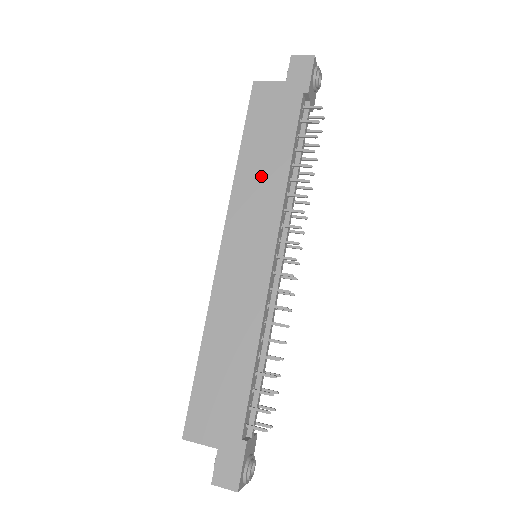
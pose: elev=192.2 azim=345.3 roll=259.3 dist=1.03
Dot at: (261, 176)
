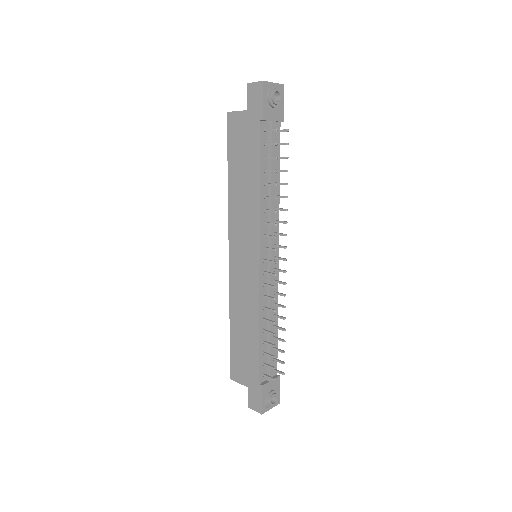
Dot at: (243, 198)
